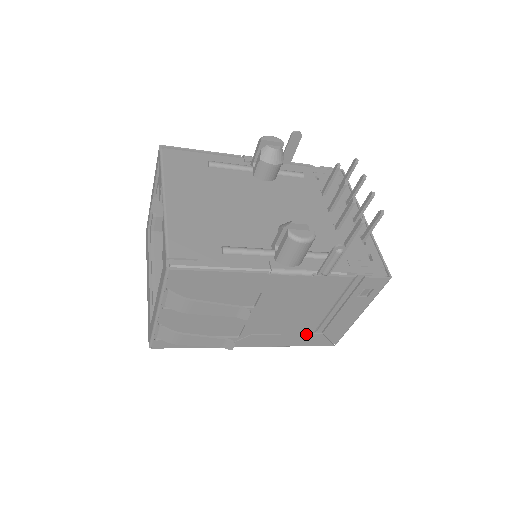
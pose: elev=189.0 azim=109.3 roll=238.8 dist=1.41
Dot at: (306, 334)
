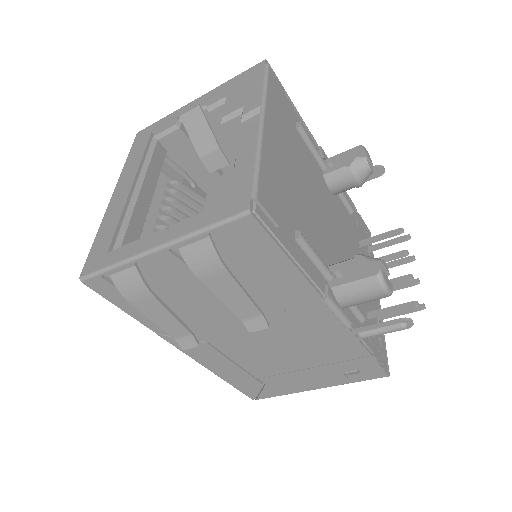
Dot at: (250, 375)
